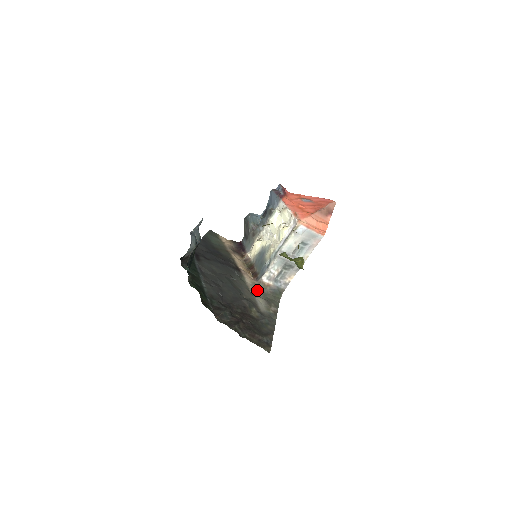
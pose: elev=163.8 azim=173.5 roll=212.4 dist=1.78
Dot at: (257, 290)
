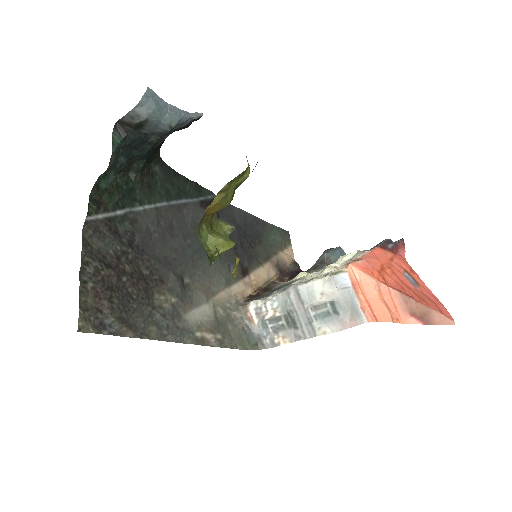
Dot at: (227, 305)
